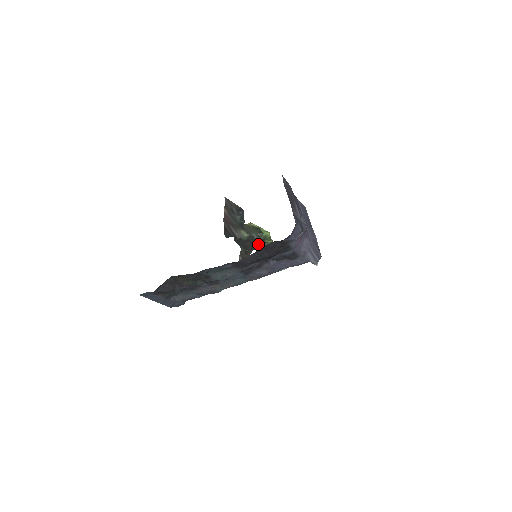
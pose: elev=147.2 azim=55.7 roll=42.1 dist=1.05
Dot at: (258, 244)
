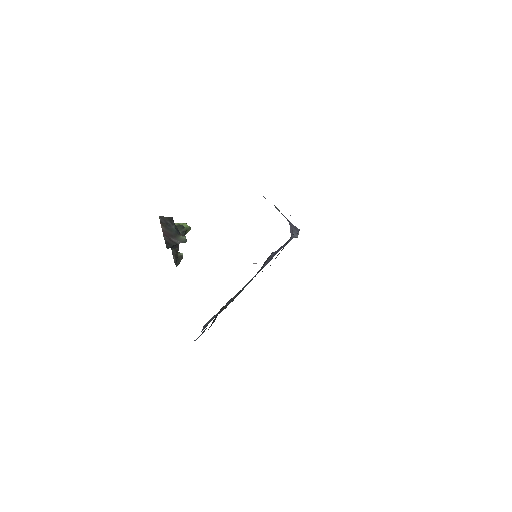
Dot at: occluded
